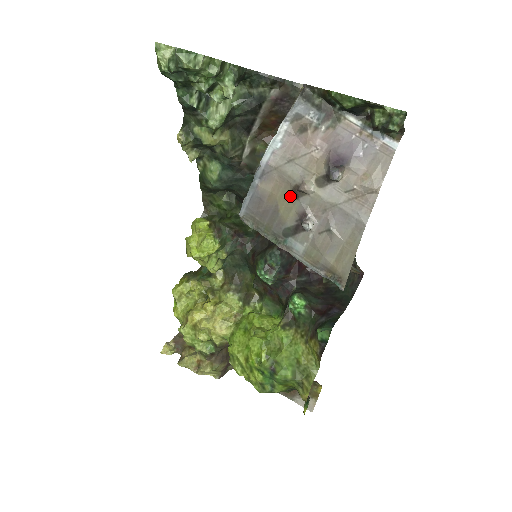
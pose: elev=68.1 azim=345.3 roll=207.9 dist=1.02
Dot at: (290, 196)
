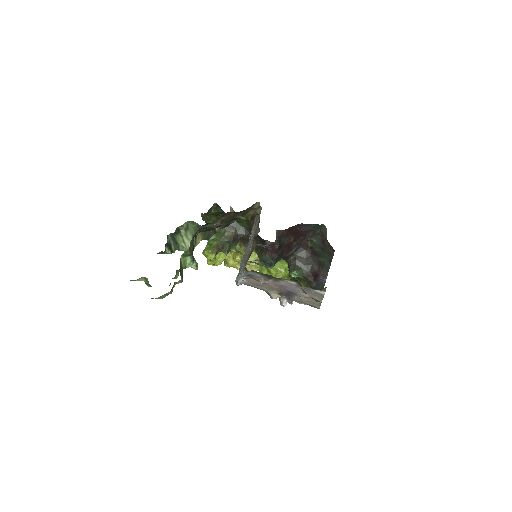
Dot at: occluded
